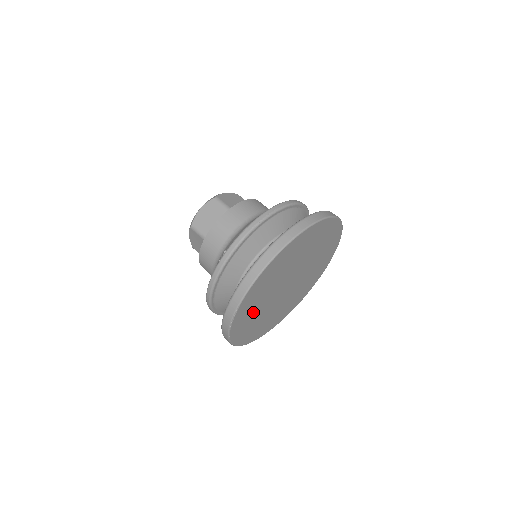
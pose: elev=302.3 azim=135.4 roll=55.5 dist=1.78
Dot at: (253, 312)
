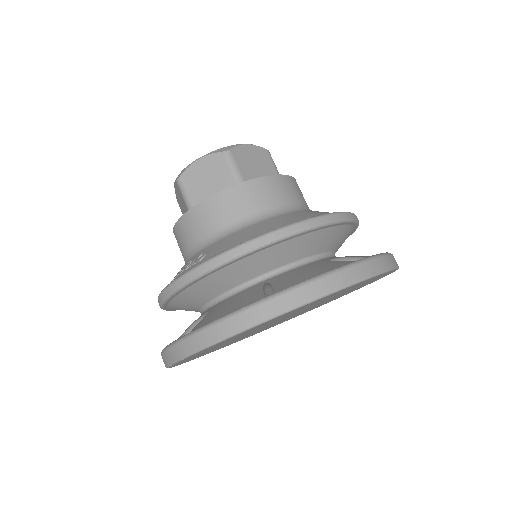
Dot at: occluded
